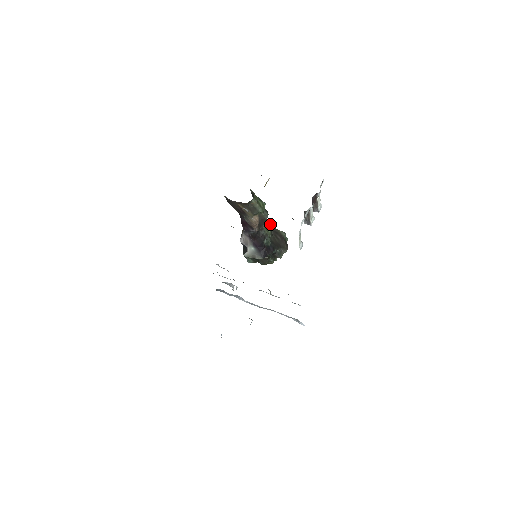
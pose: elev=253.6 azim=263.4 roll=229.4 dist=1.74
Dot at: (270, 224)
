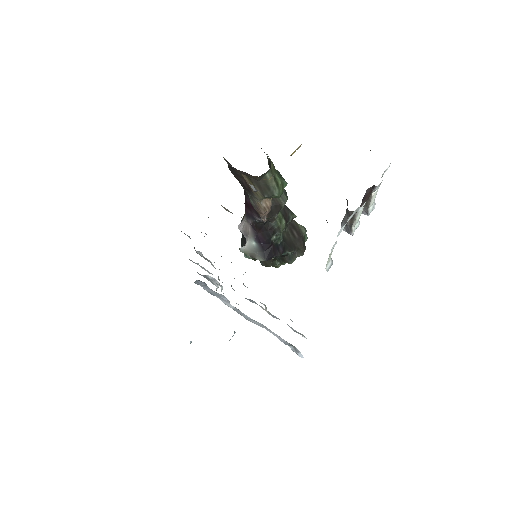
Dot at: (287, 213)
